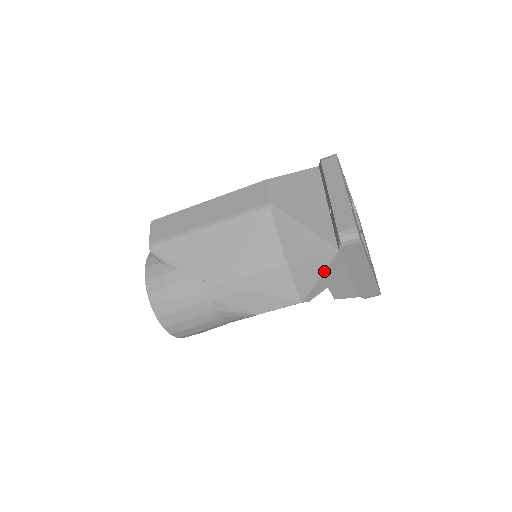
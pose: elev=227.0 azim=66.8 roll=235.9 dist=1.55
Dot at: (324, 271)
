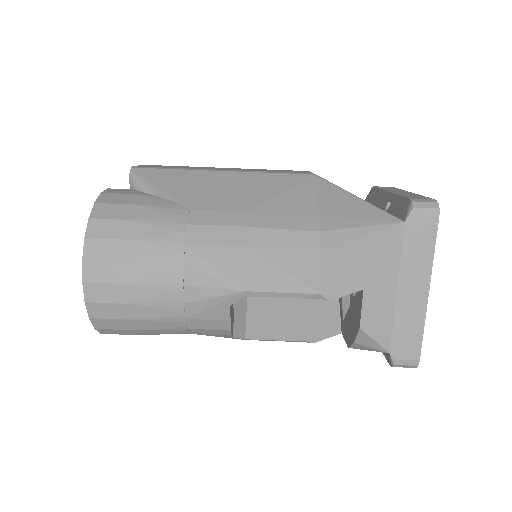
Dot at: (373, 248)
